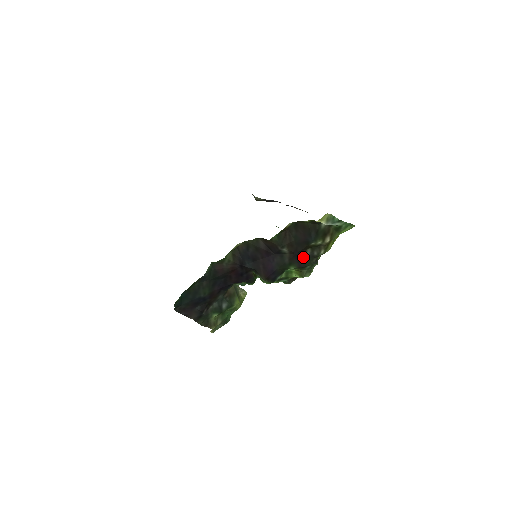
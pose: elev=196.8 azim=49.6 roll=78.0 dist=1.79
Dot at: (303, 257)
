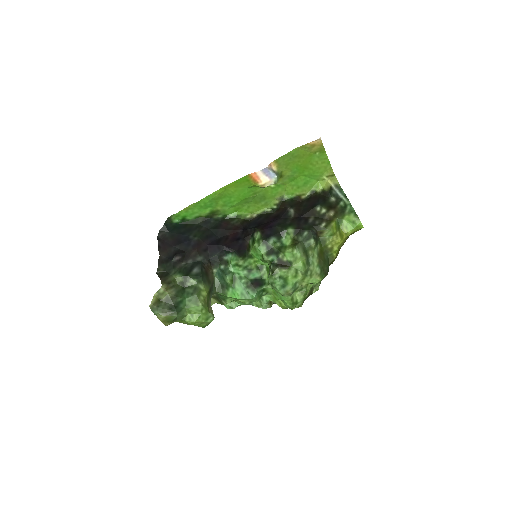
Dot at: (305, 222)
